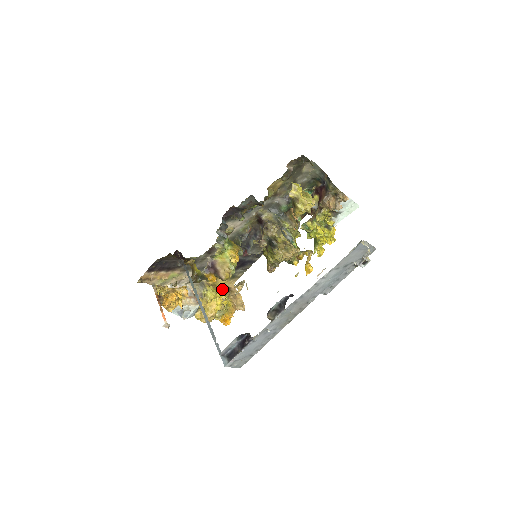
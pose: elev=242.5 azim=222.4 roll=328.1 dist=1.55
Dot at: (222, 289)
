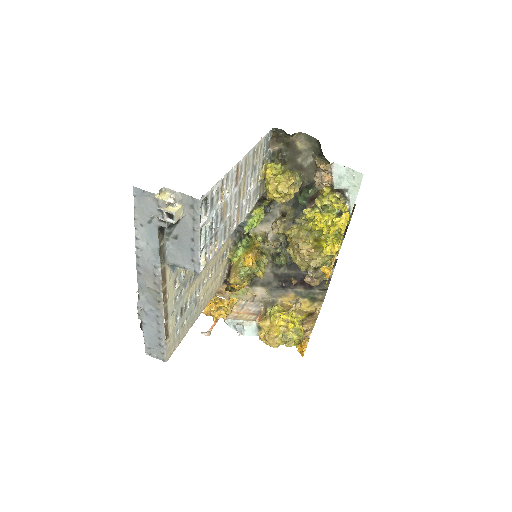
Dot at: (304, 313)
